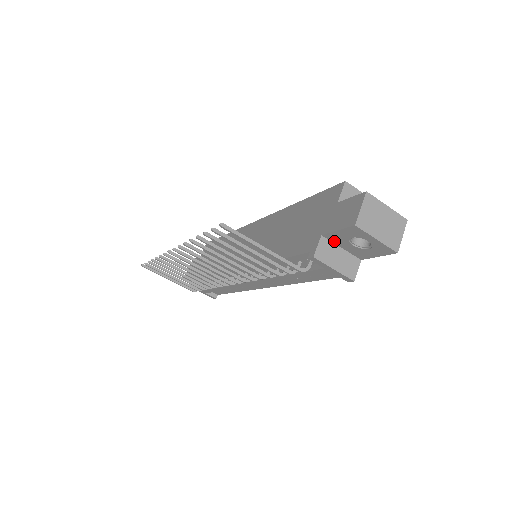
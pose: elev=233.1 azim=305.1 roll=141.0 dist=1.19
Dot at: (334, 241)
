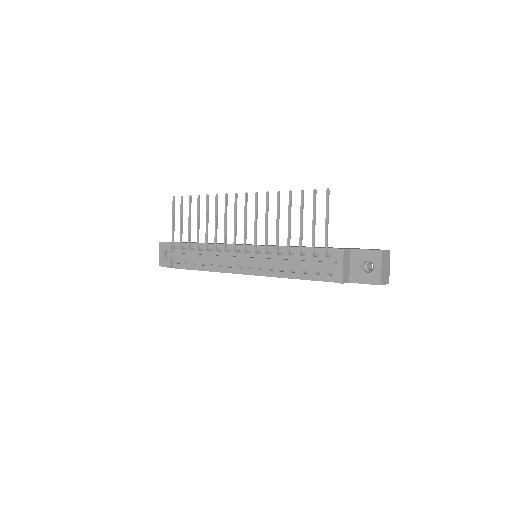
Dot at: (352, 258)
